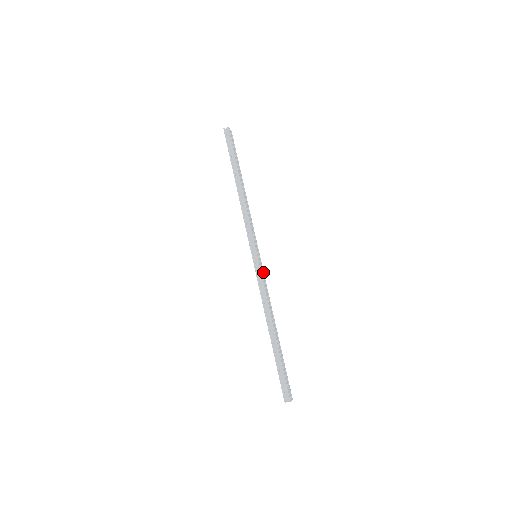
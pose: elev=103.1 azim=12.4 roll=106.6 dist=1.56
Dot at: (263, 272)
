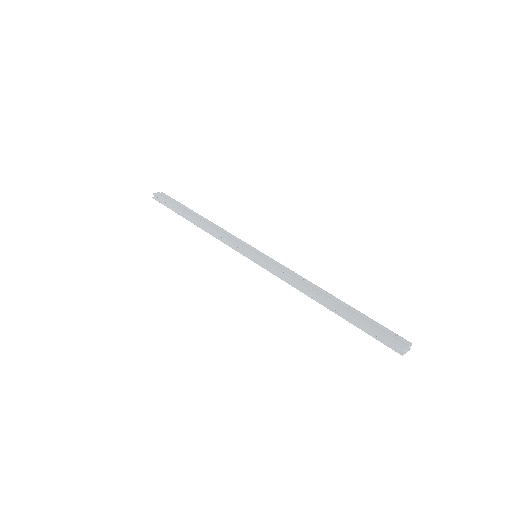
Dot at: (274, 261)
